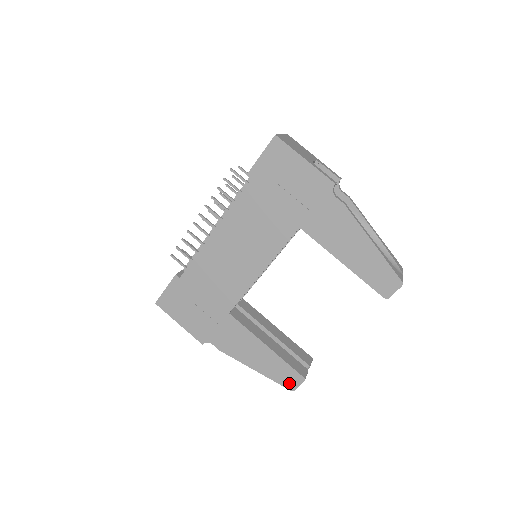
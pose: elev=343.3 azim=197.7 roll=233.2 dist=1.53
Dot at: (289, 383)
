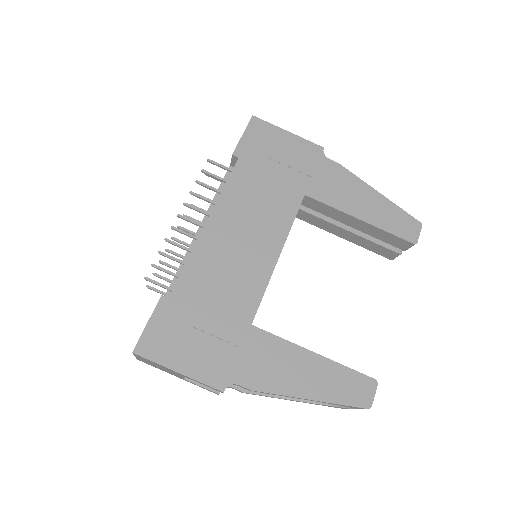
Dot at: (361, 397)
